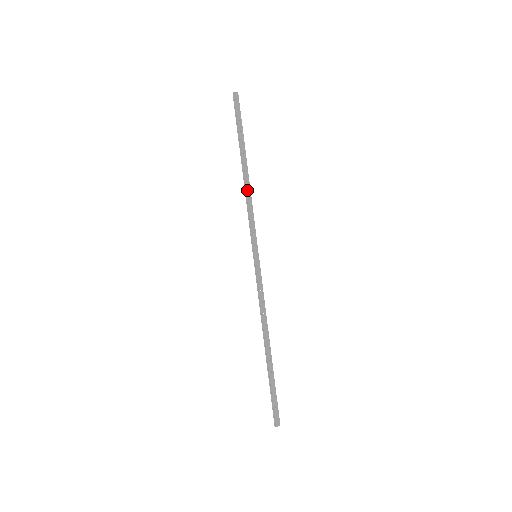
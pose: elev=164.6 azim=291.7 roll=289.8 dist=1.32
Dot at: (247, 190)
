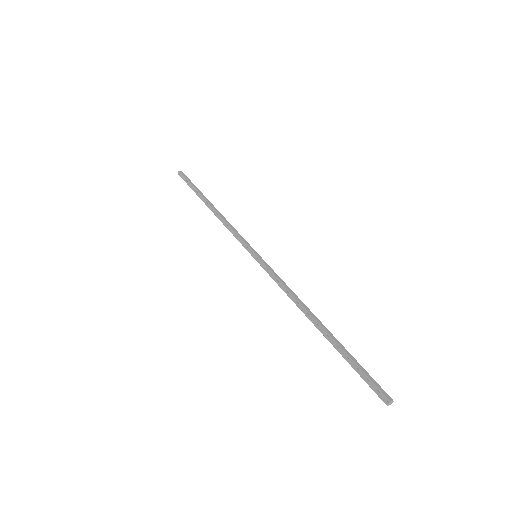
Dot at: (221, 216)
